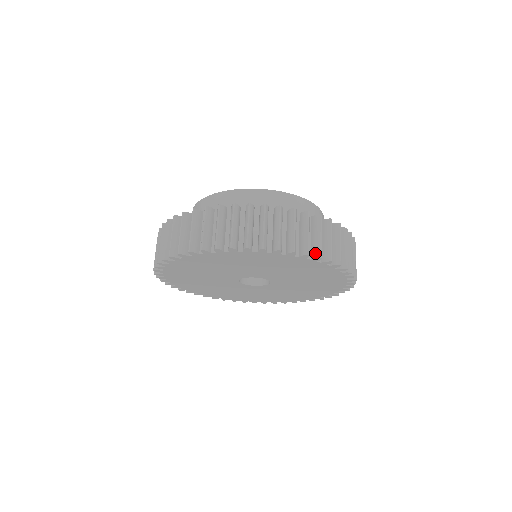
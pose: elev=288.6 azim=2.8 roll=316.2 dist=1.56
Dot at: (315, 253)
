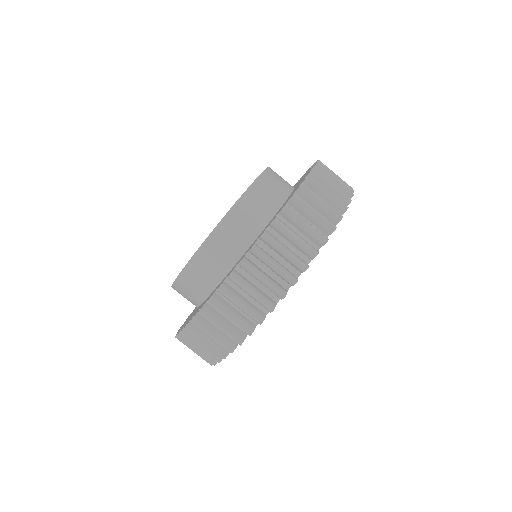
Dot at: occluded
